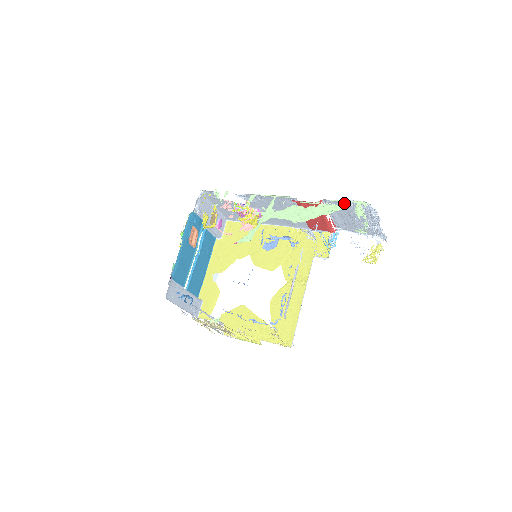
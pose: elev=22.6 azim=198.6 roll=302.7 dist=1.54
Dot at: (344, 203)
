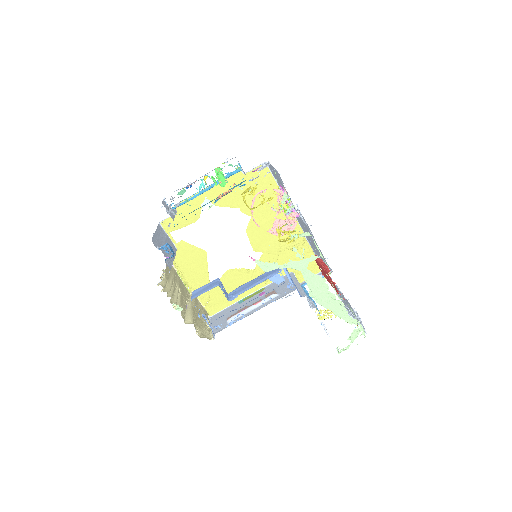
Dot at: (354, 319)
